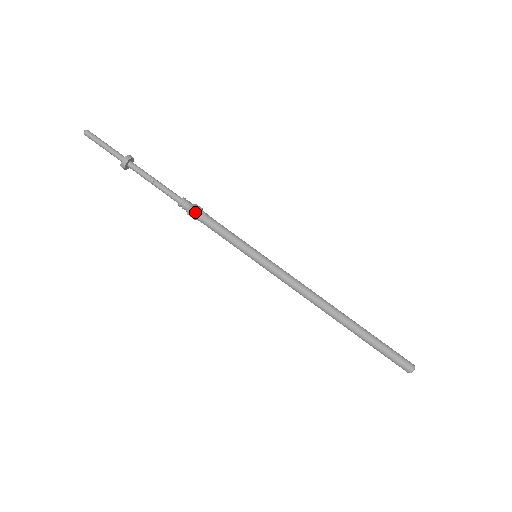
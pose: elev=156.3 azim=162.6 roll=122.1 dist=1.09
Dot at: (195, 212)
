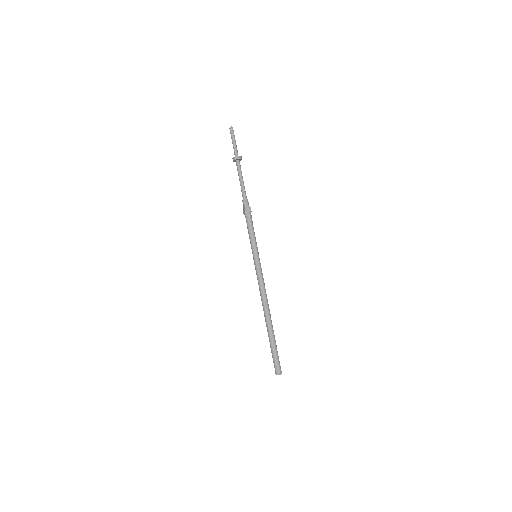
Dot at: (245, 211)
